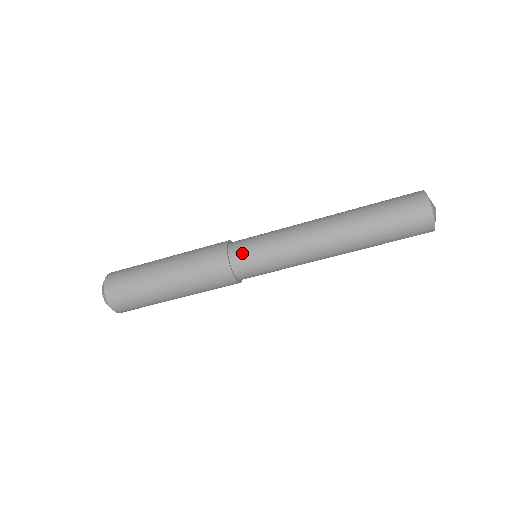
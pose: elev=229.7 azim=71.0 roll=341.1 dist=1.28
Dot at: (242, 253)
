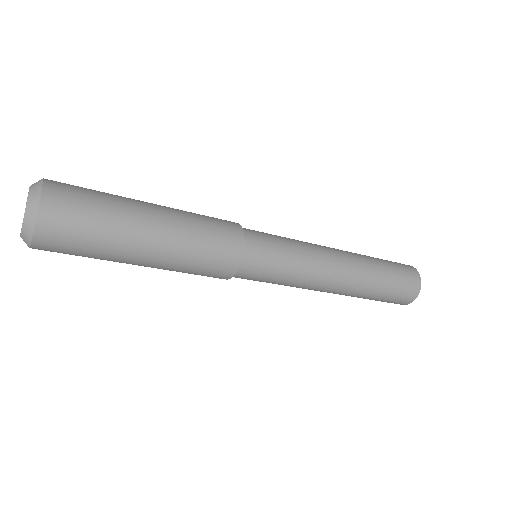
Dot at: (249, 276)
